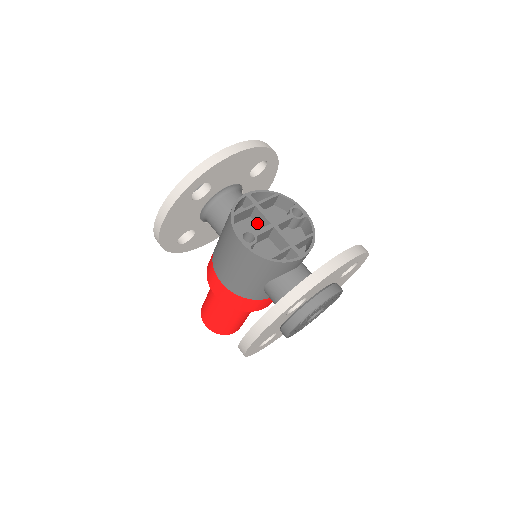
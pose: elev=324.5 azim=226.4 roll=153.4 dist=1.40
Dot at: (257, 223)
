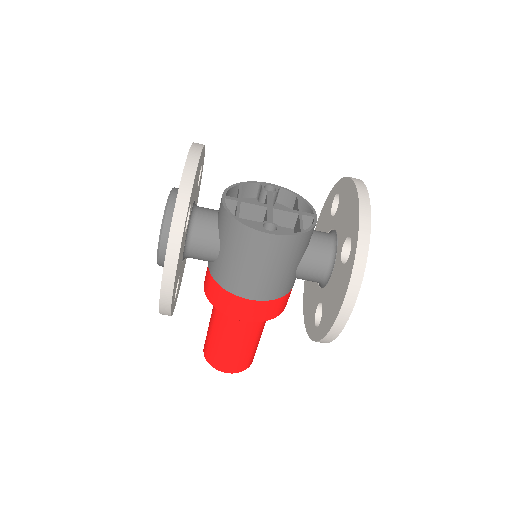
Dot at: (249, 219)
